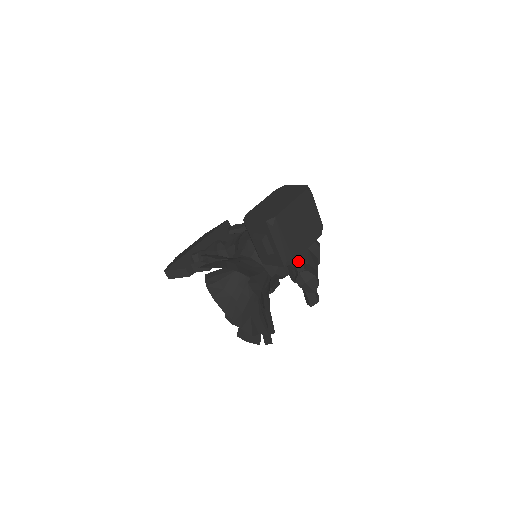
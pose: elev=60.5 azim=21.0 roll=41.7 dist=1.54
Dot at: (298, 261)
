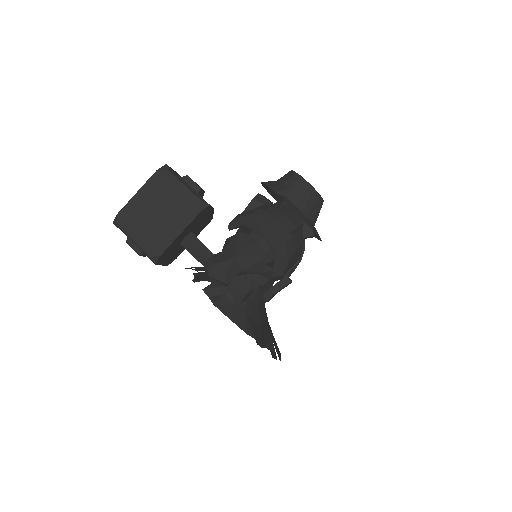
Dot at: (195, 252)
